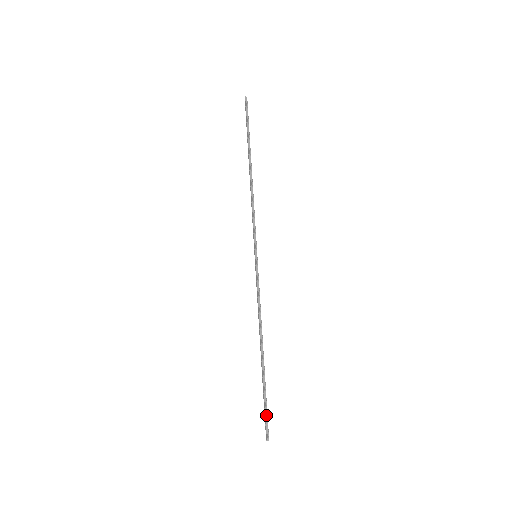
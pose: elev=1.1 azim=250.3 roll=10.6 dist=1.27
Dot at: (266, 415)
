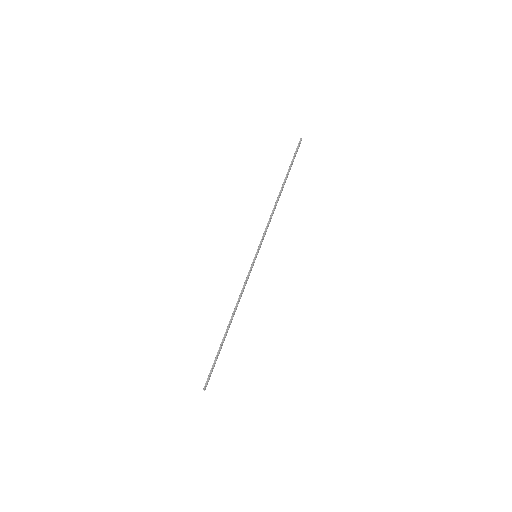
Dot at: (211, 371)
